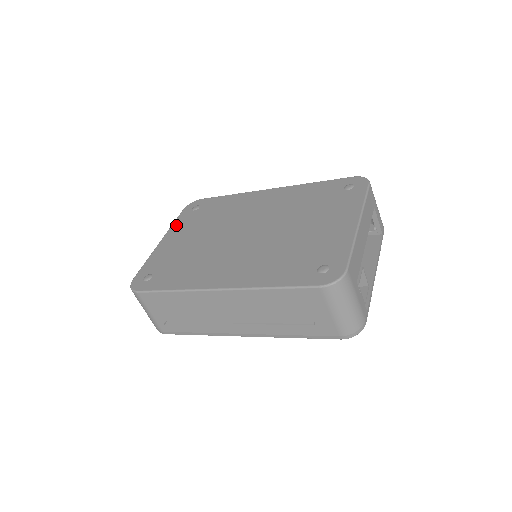
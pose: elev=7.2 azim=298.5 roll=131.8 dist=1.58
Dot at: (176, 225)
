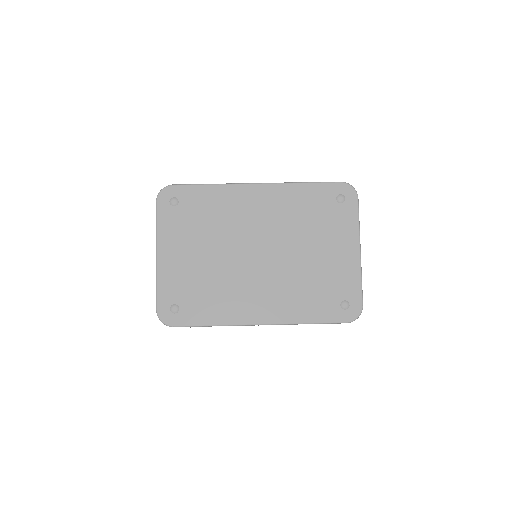
Dot at: (163, 230)
